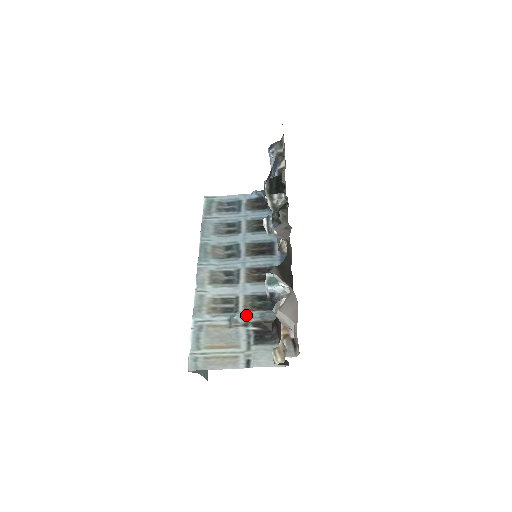
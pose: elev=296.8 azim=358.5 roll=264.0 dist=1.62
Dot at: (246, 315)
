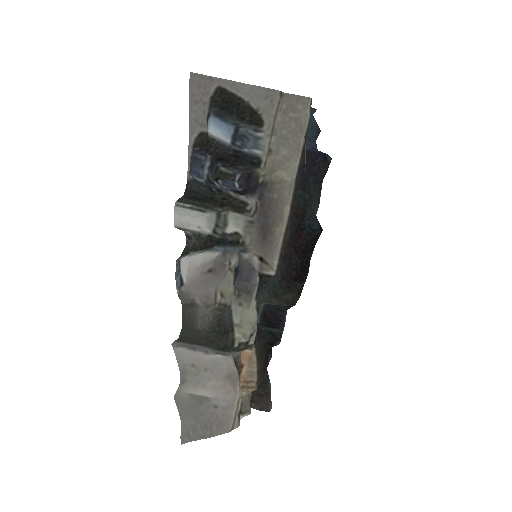
Dot at: occluded
